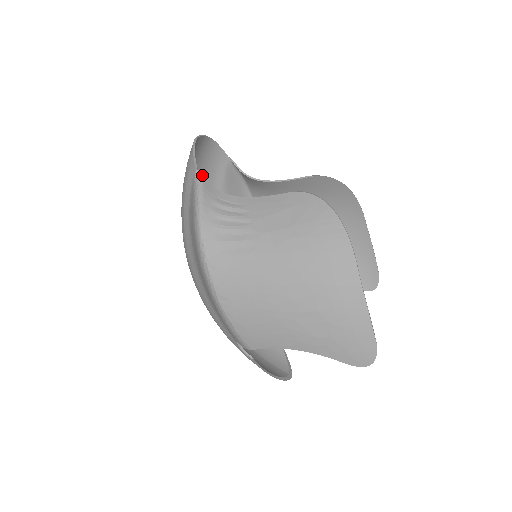
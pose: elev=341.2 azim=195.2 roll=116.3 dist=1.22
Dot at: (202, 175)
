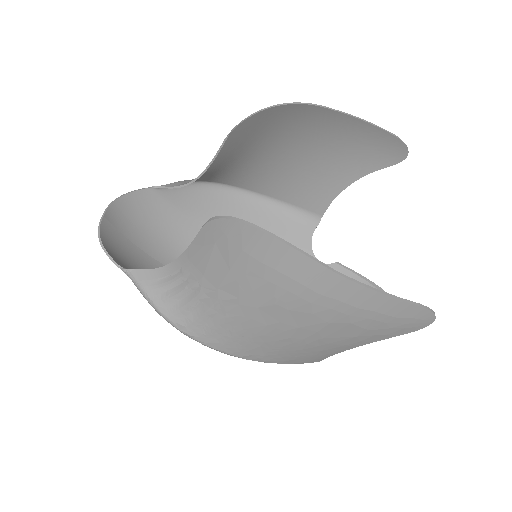
Dot at: (129, 270)
